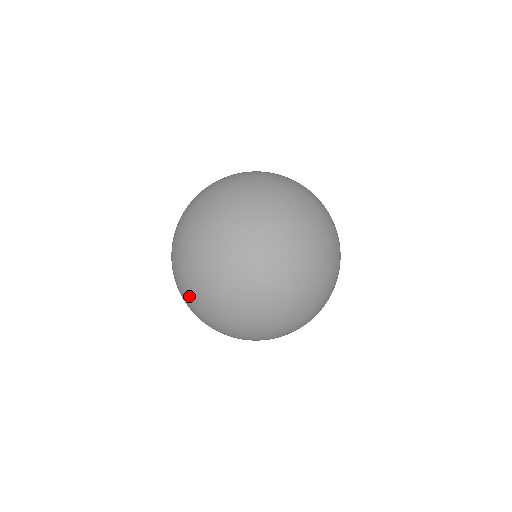
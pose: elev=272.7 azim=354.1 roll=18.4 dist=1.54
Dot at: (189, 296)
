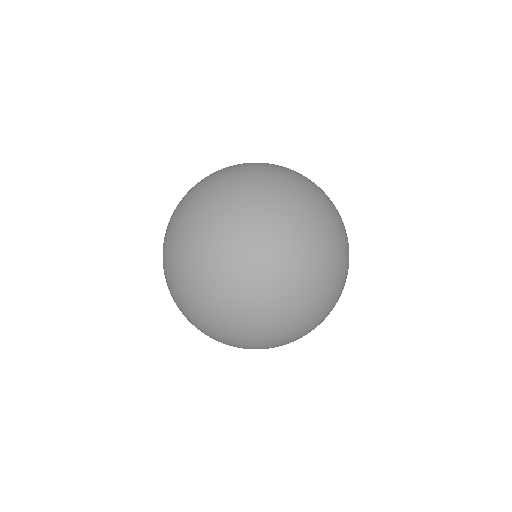
Dot at: (233, 293)
